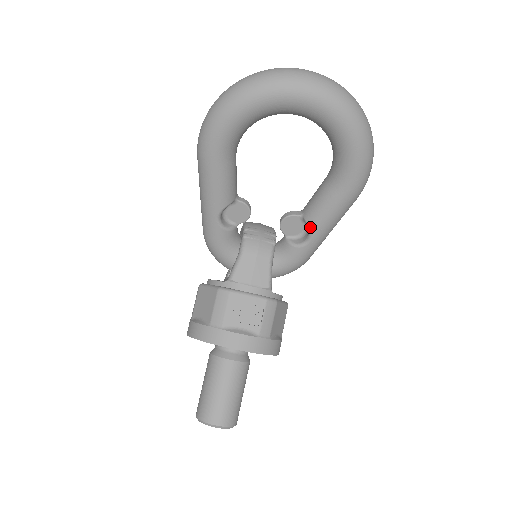
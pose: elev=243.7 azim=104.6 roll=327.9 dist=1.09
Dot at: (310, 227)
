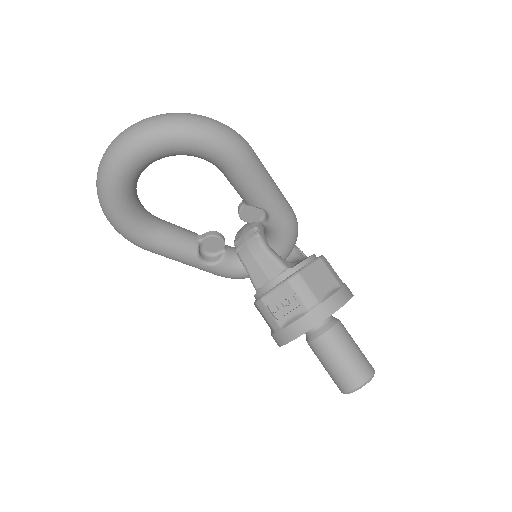
Dot at: (255, 206)
